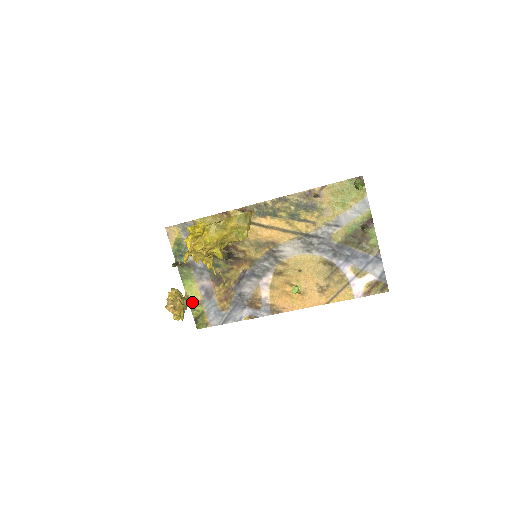
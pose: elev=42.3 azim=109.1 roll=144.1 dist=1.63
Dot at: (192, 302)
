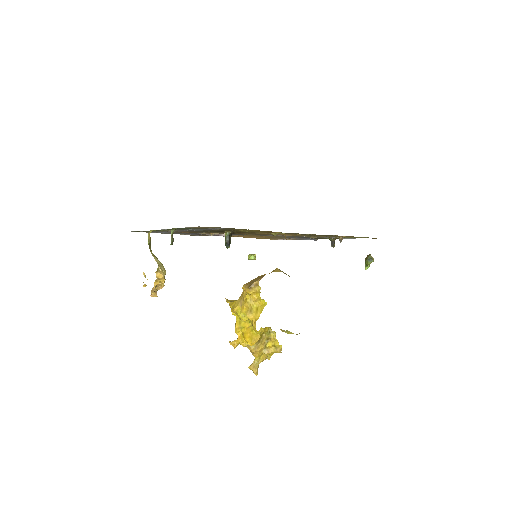
Dot at: occluded
